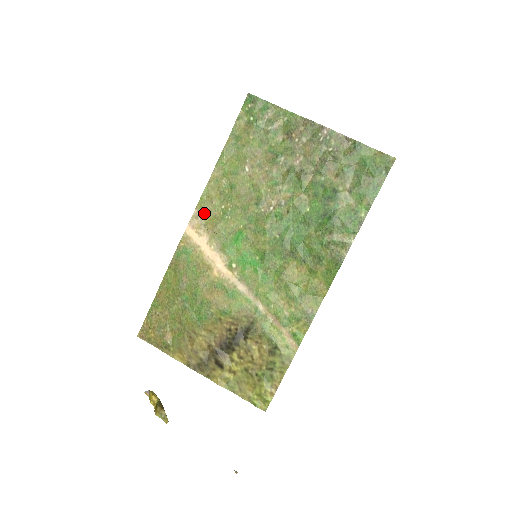
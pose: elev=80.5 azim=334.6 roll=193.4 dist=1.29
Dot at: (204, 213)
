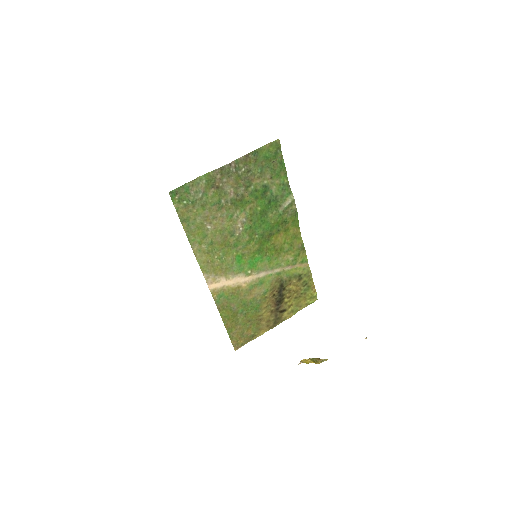
Dot at: (210, 271)
